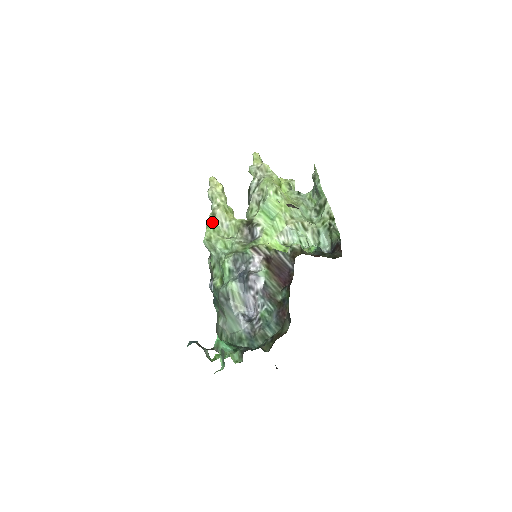
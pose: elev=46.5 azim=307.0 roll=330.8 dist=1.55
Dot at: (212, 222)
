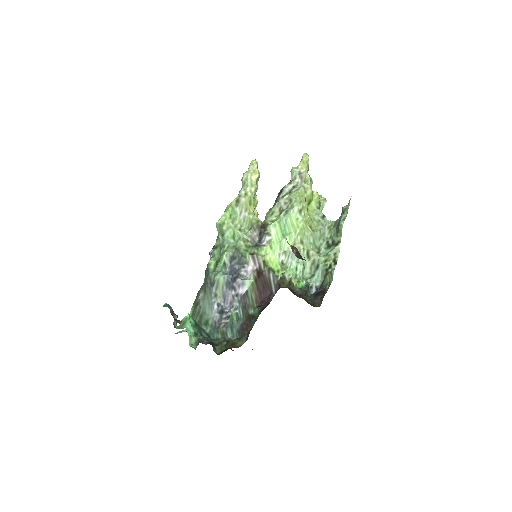
Dot at: (233, 207)
